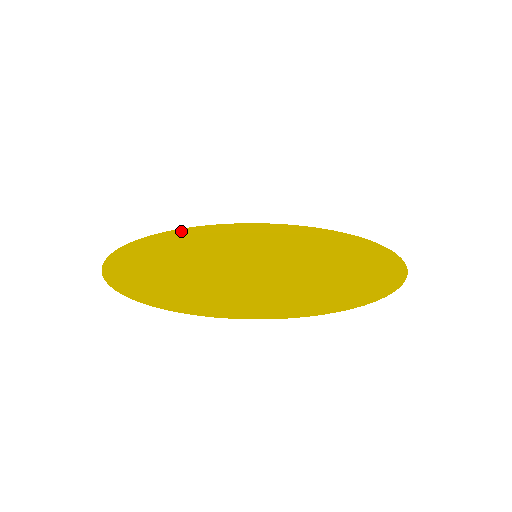
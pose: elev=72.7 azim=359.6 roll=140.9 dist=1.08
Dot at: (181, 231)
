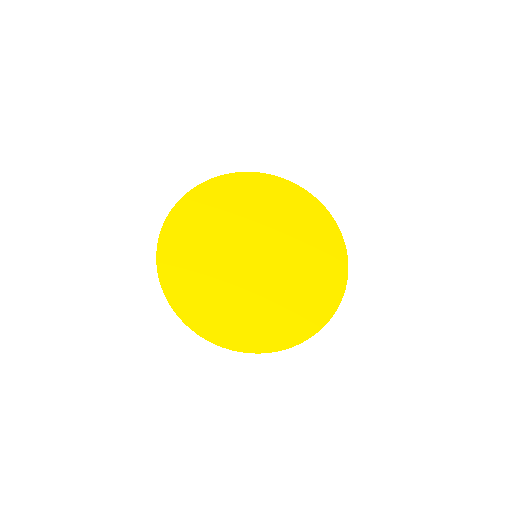
Dot at: (276, 182)
